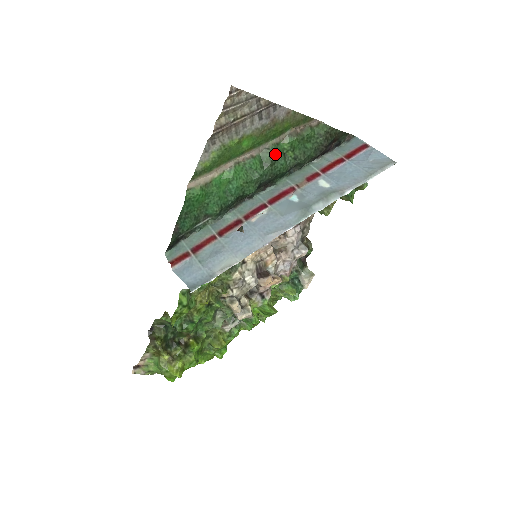
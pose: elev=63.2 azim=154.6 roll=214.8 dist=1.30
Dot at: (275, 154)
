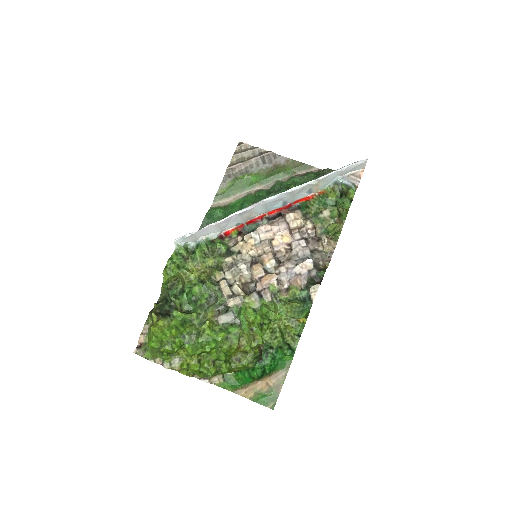
Dot at: (278, 186)
